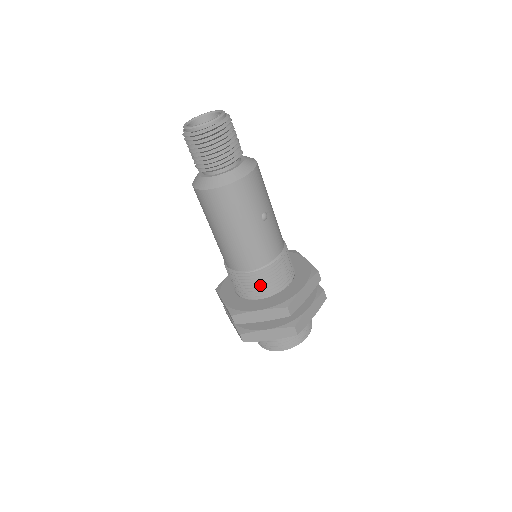
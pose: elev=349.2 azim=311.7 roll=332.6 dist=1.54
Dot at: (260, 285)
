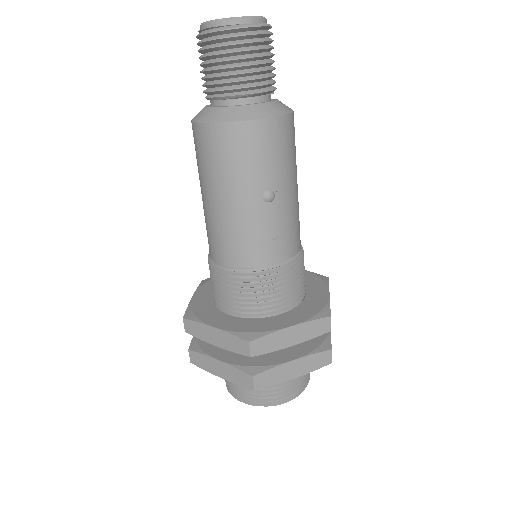
Dot at: (234, 294)
